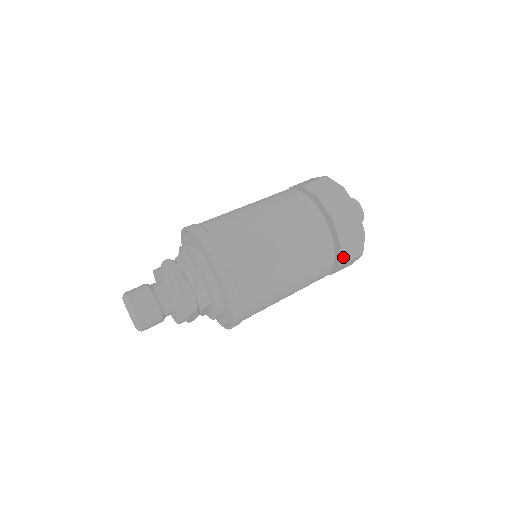
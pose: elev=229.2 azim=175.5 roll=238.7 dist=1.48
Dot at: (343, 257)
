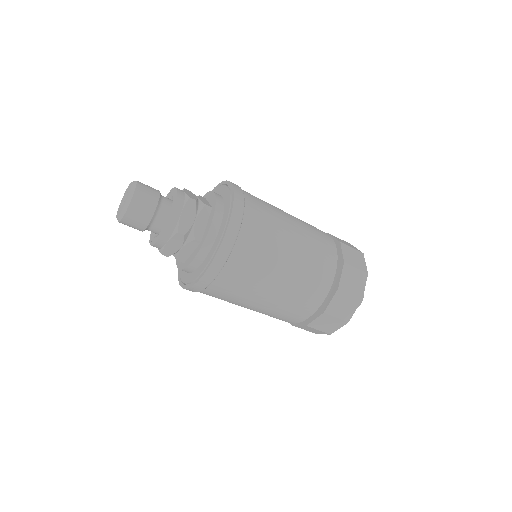
Dot at: (332, 306)
